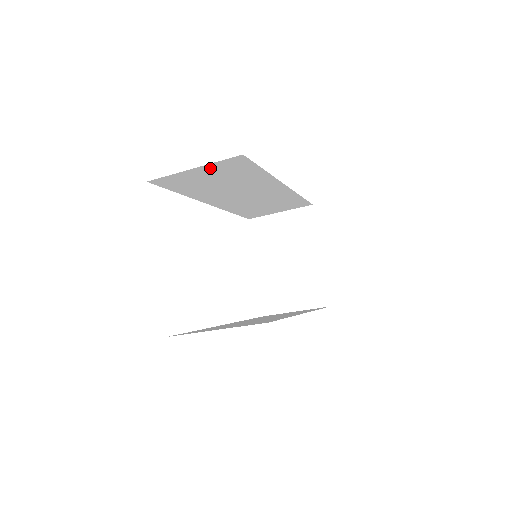
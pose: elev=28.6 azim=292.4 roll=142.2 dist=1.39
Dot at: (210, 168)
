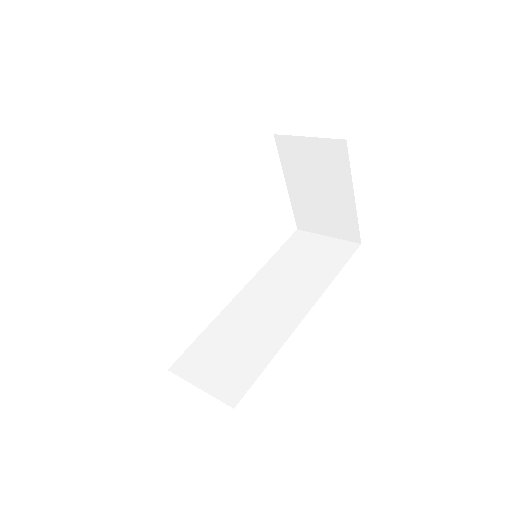
Dot at: occluded
